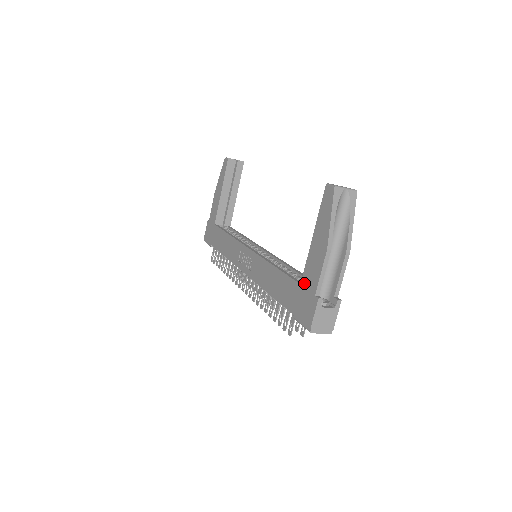
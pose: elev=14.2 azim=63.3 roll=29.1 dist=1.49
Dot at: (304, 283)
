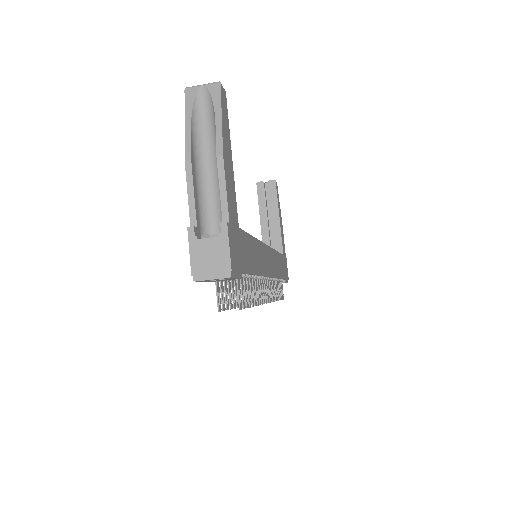
Dot at: occluded
